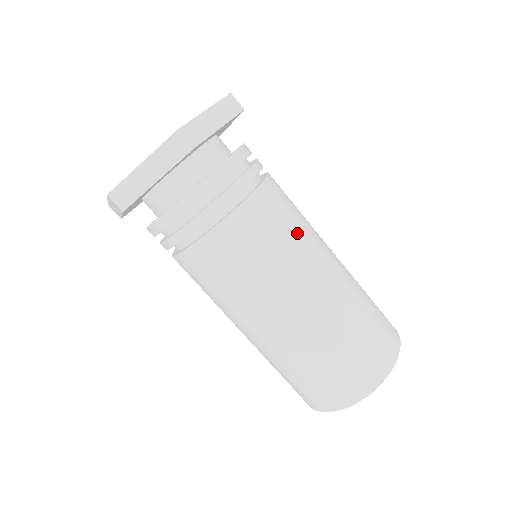
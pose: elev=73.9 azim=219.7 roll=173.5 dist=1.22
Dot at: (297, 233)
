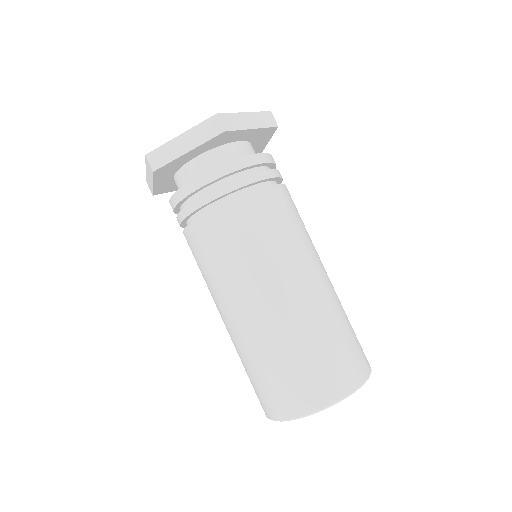
Dot at: occluded
